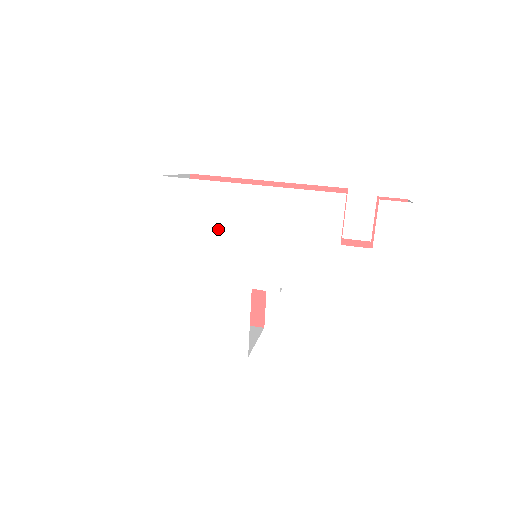
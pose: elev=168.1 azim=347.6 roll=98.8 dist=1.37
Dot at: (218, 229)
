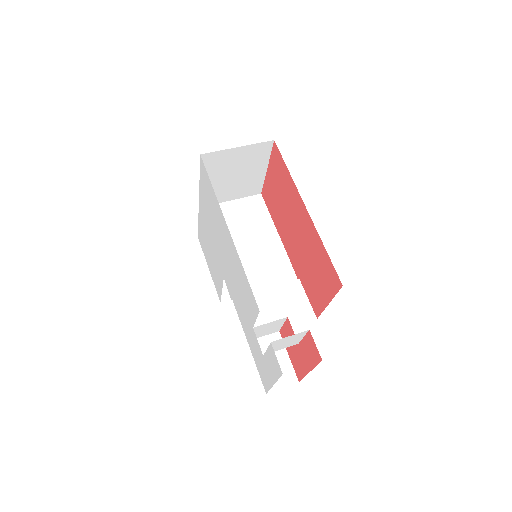
Dot at: (216, 227)
